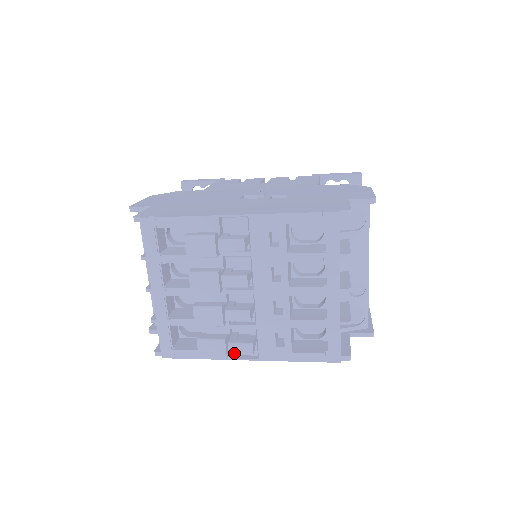
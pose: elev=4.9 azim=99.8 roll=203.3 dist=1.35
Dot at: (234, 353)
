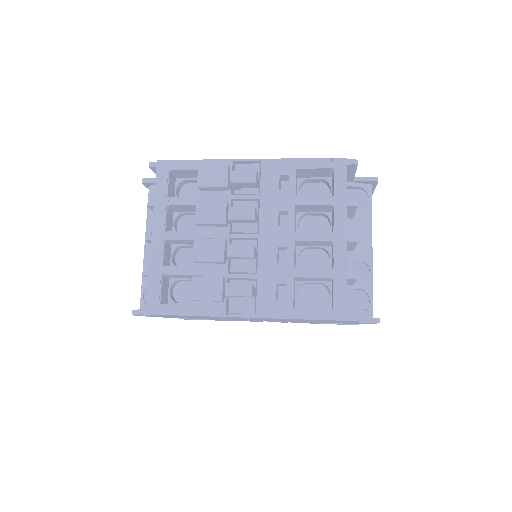
Dot at: (231, 295)
